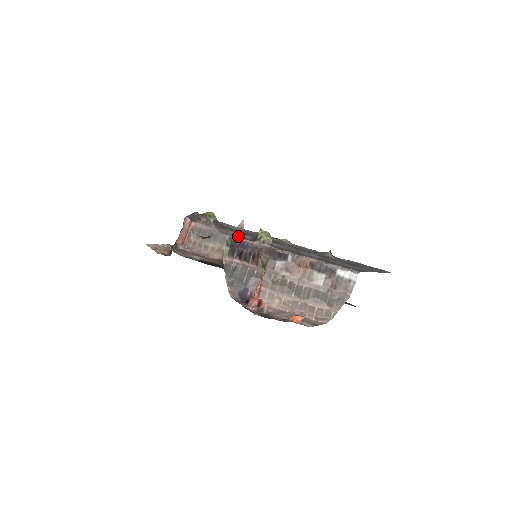
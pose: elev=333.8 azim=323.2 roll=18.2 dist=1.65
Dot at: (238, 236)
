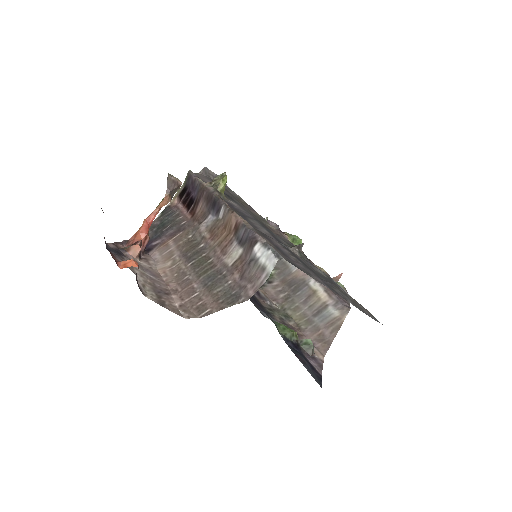
Dot at: (206, 181)
